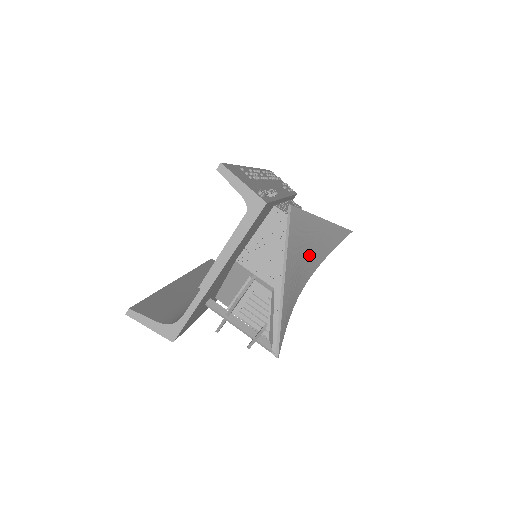
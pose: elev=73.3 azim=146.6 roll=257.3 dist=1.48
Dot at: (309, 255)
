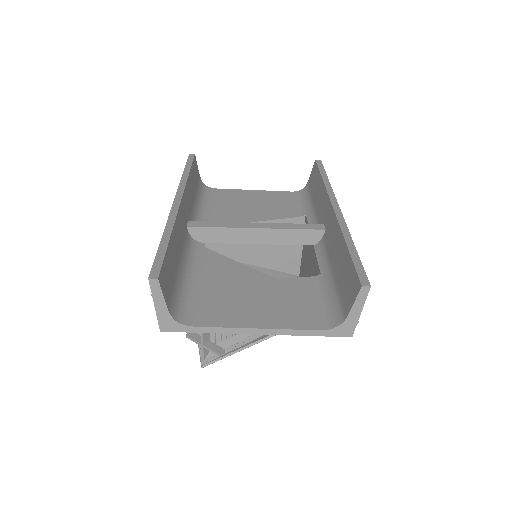
Dot at: occluded
